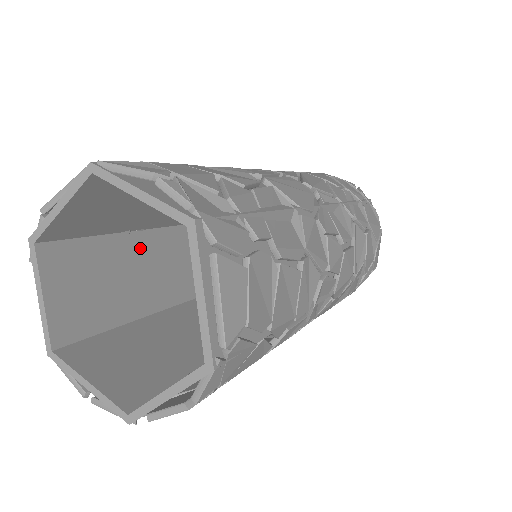
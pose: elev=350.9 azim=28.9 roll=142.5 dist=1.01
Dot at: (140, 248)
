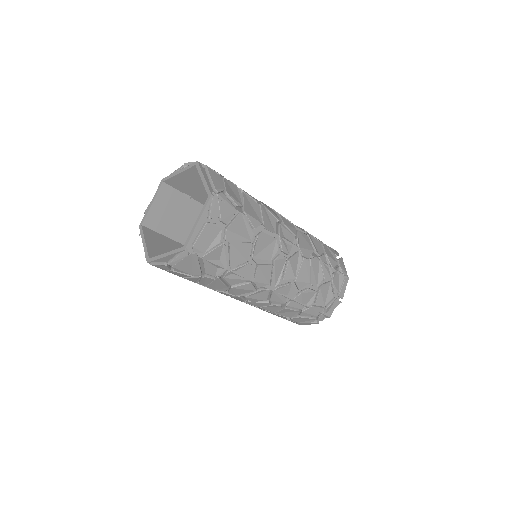
Dot at: occluded
